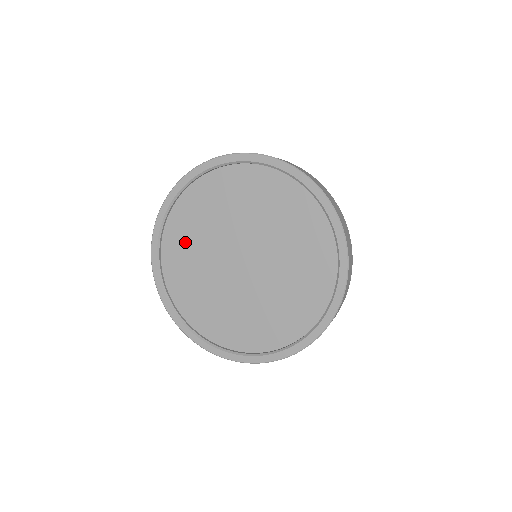
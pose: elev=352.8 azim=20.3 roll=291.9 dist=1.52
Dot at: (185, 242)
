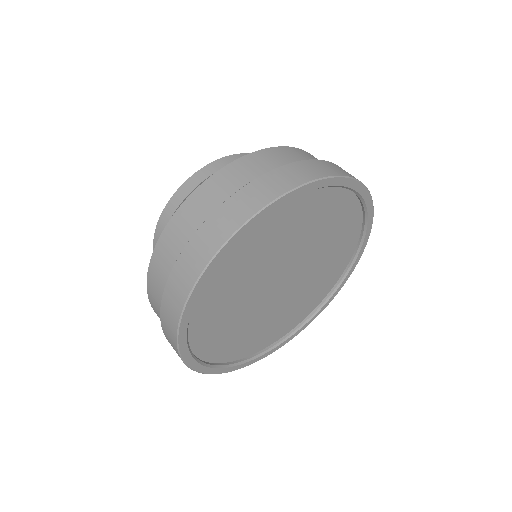
Dot at: (237, 270)
